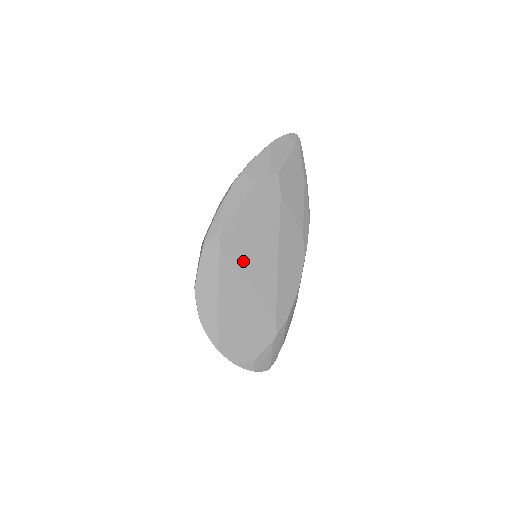
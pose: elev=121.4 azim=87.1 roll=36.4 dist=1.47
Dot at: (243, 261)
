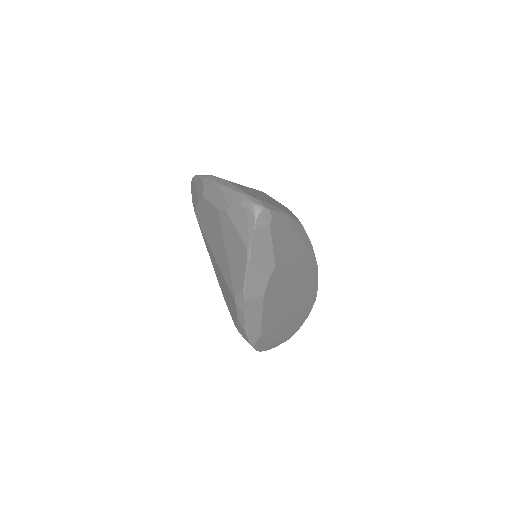
Dot at: (282, 318)
